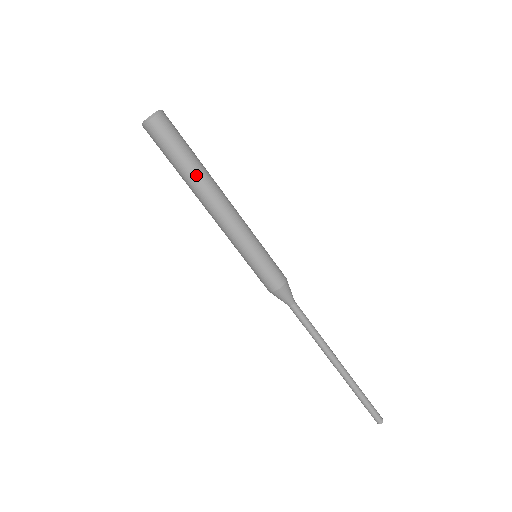
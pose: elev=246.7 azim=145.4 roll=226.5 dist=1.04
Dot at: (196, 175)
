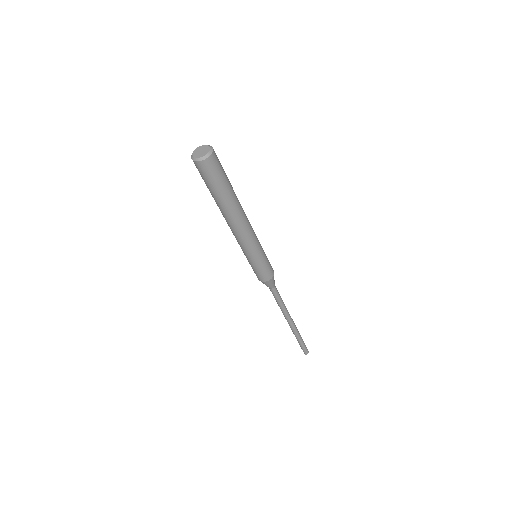
Dot at: (225, 206)
